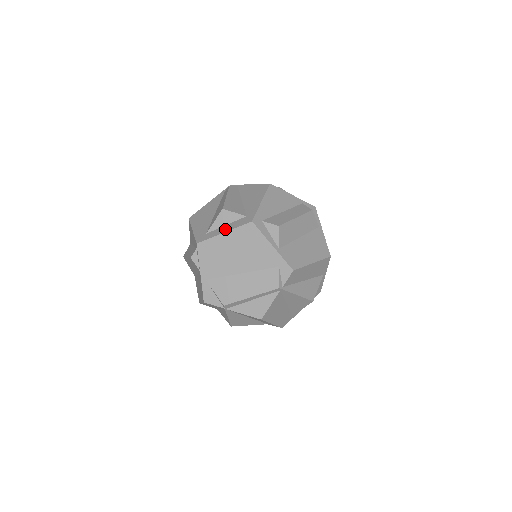
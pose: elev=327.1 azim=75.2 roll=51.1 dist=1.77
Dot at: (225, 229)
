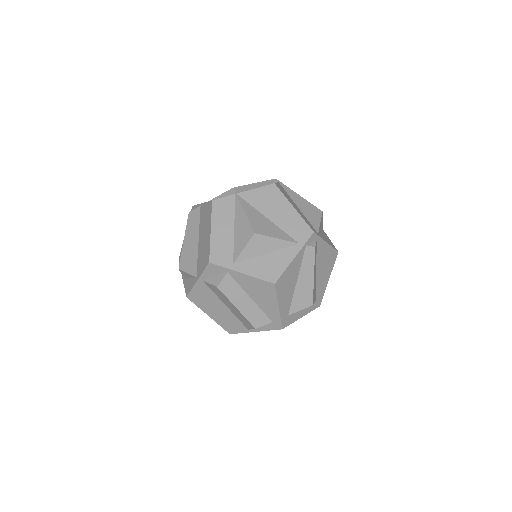
Dot at: occluded
